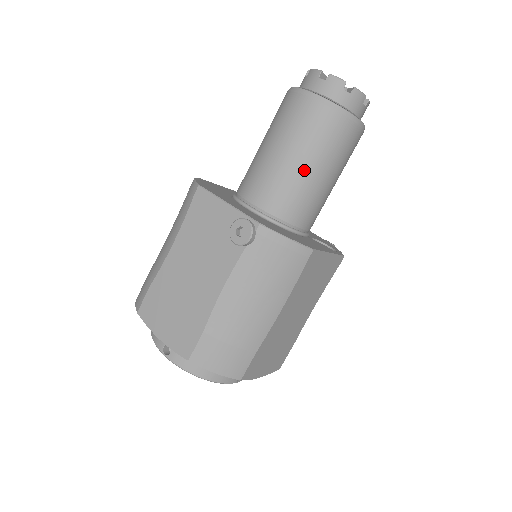
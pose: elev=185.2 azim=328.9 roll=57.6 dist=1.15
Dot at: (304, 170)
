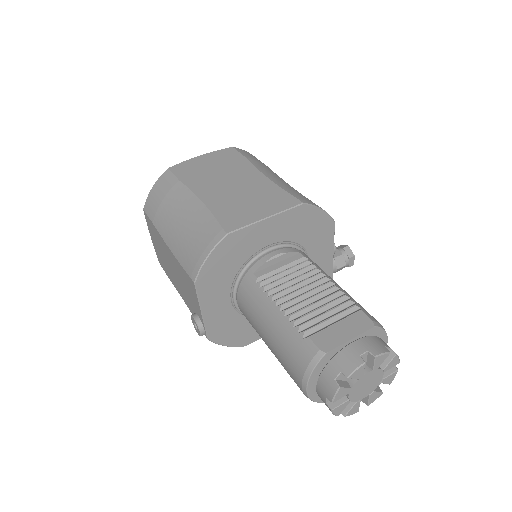
Dot at: occluded
